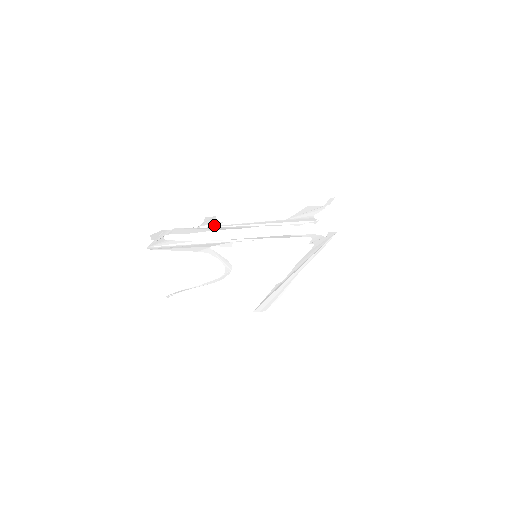
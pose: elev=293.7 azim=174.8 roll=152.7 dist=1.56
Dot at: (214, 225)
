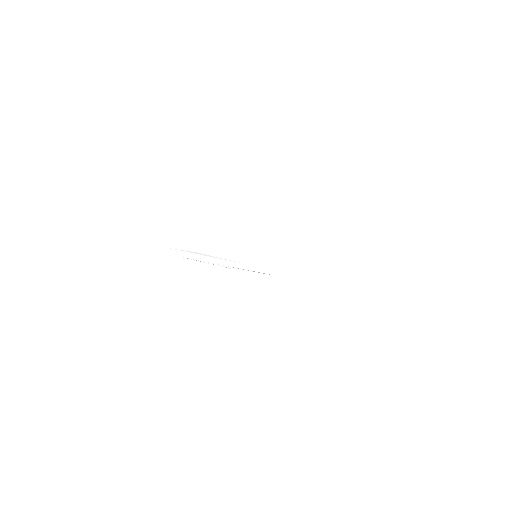
Dot at: occluded
